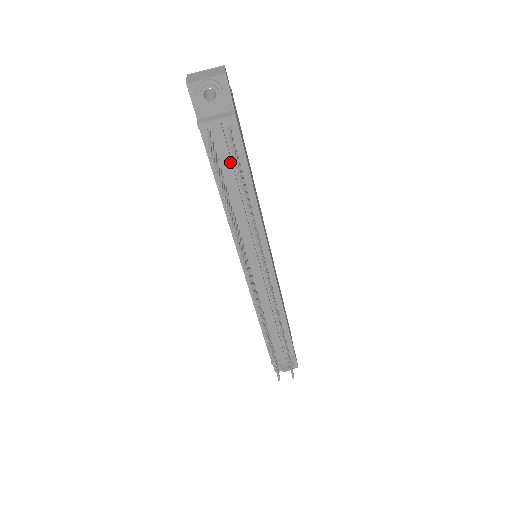
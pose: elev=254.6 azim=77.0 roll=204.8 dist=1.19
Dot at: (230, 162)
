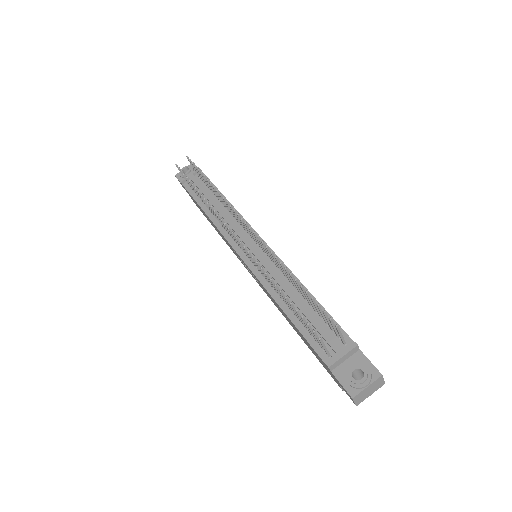
Dot at: (203, 188)
